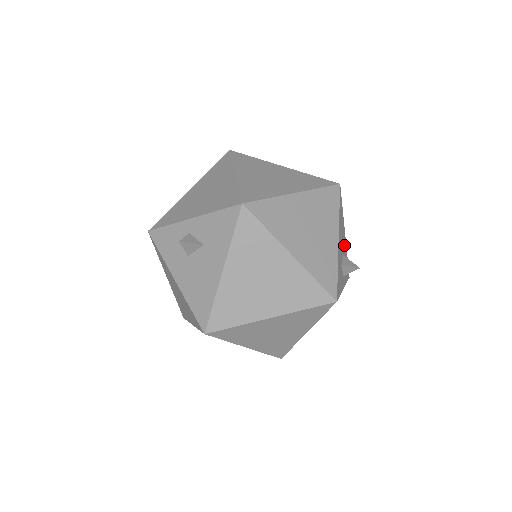
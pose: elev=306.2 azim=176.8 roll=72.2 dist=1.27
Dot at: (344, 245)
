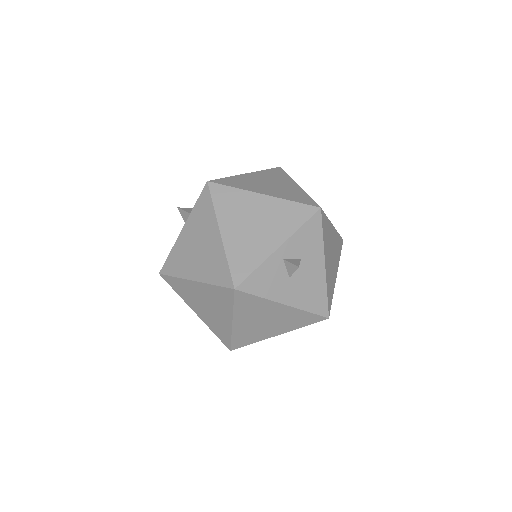
Dot at: occluded
